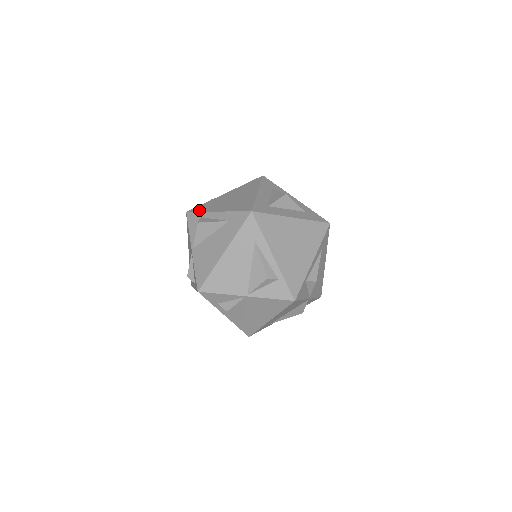
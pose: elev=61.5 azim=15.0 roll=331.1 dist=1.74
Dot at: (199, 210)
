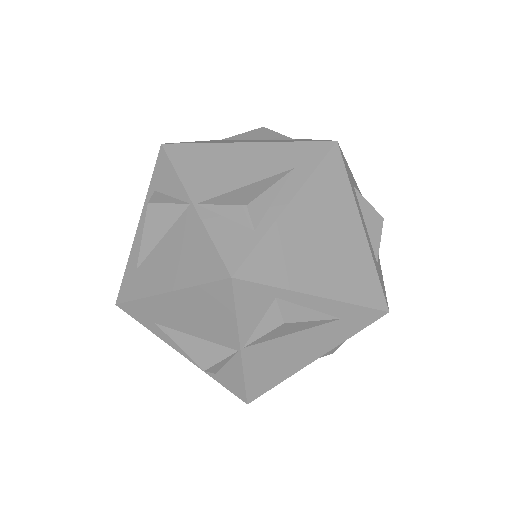
Dot at: occluded
